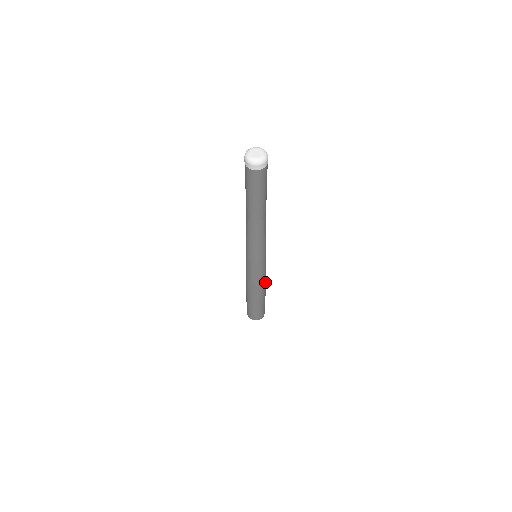
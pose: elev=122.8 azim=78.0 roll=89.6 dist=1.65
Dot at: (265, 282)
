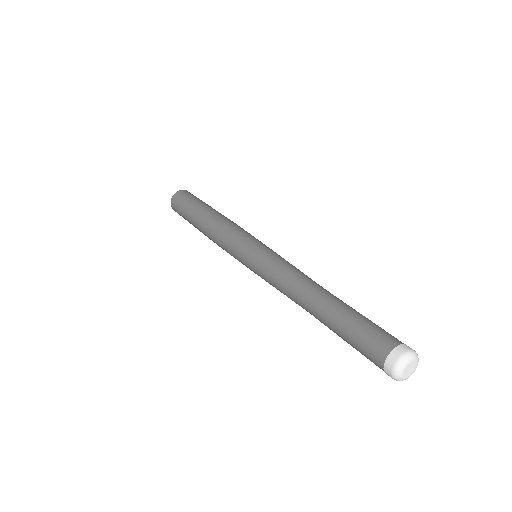
Dot at: occluded
